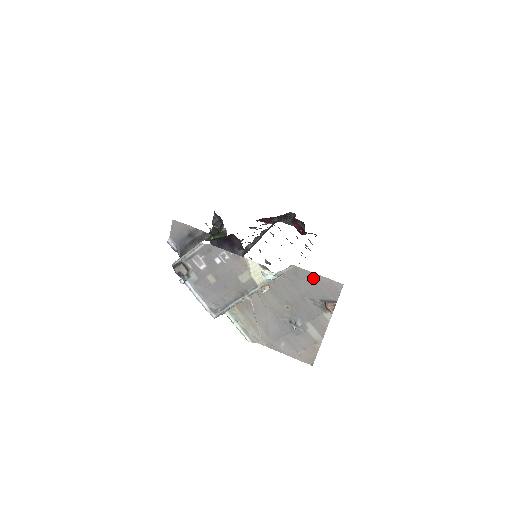
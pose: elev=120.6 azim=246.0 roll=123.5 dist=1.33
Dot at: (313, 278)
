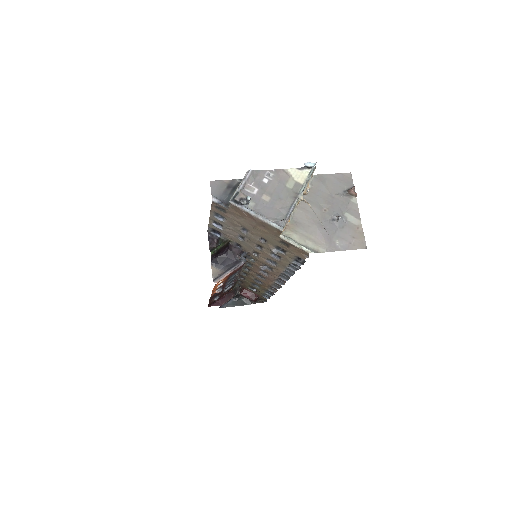
Dot at: (330, 178)
